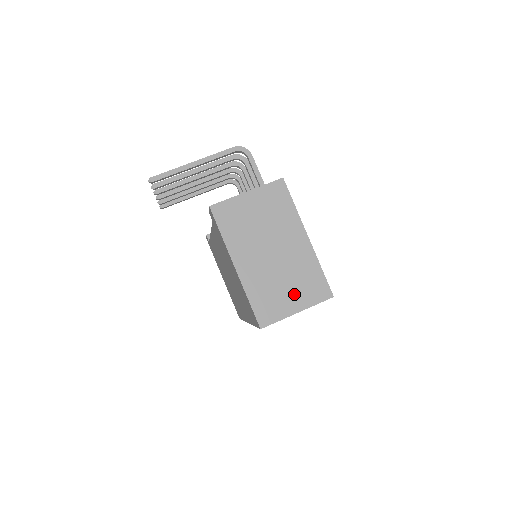
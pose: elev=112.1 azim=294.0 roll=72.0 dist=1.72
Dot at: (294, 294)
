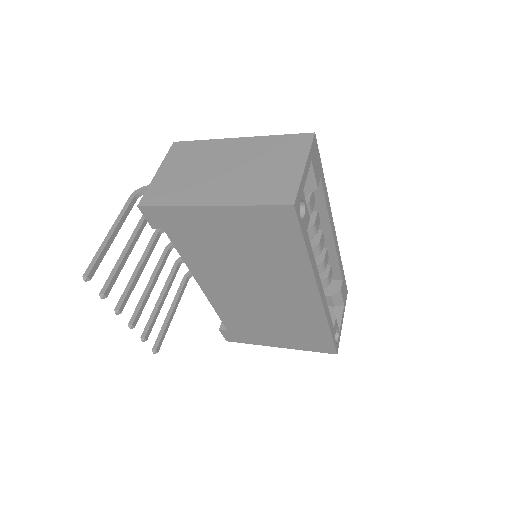
Dot at: (283, 164)
